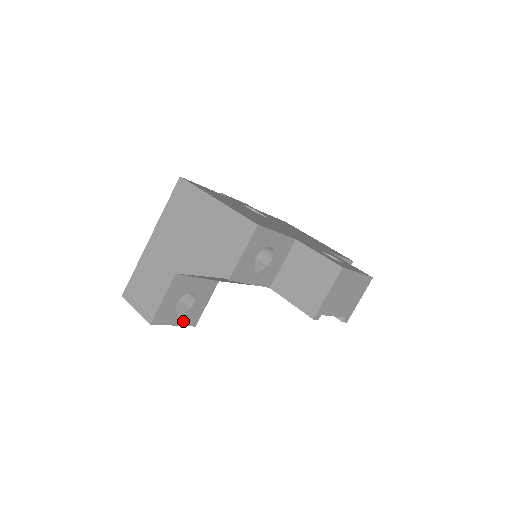
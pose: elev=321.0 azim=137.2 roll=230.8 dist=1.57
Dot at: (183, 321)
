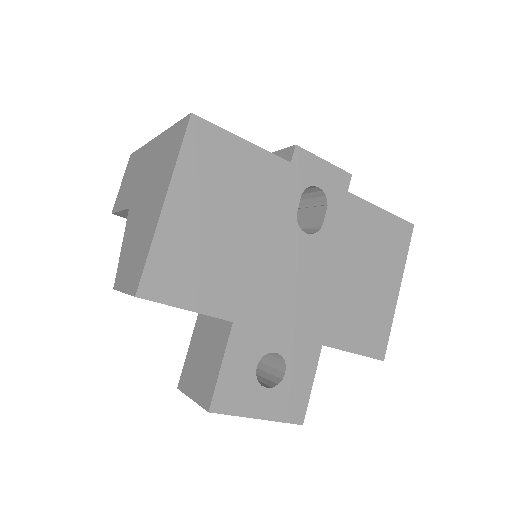
Dot at: occluded
